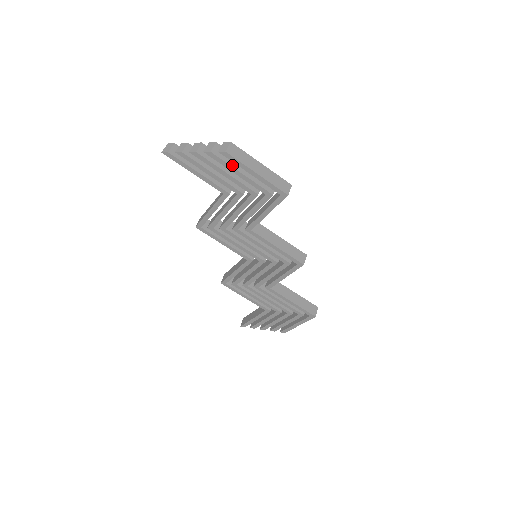
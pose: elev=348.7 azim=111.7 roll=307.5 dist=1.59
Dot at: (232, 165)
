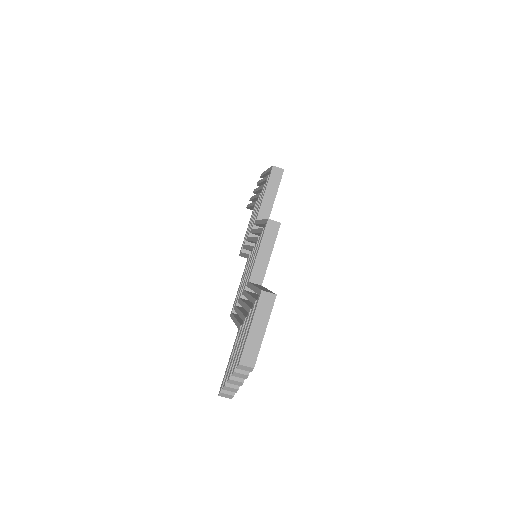
Dot at: occluded
